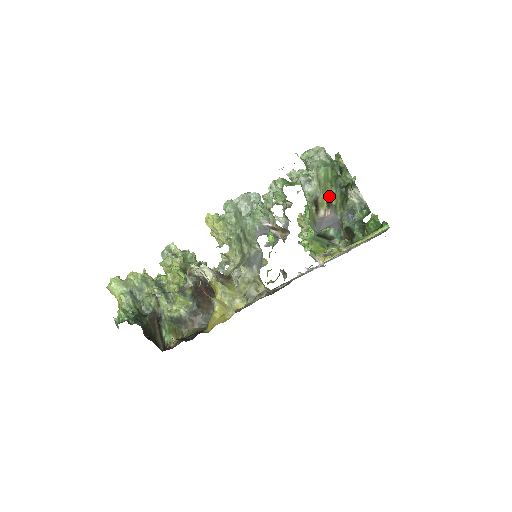
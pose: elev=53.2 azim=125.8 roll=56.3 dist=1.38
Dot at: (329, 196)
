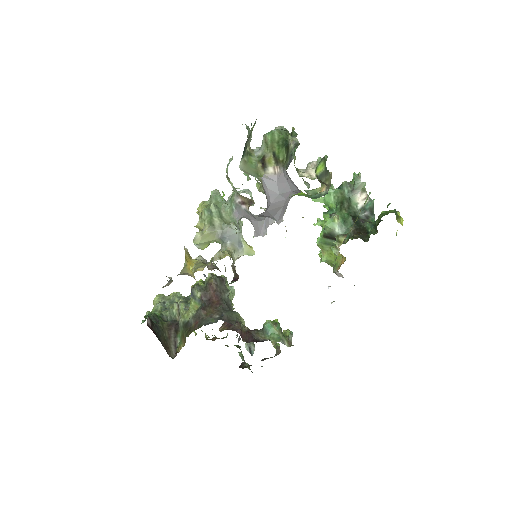
Dot at: (276, 154)
